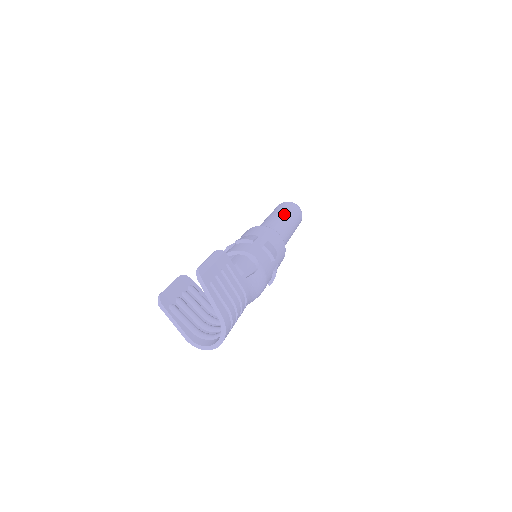
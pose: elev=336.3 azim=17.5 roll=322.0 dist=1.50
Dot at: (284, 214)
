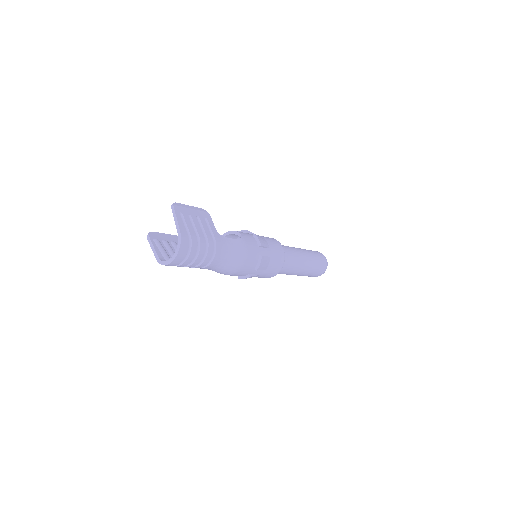
Dot at: (302, 249)
